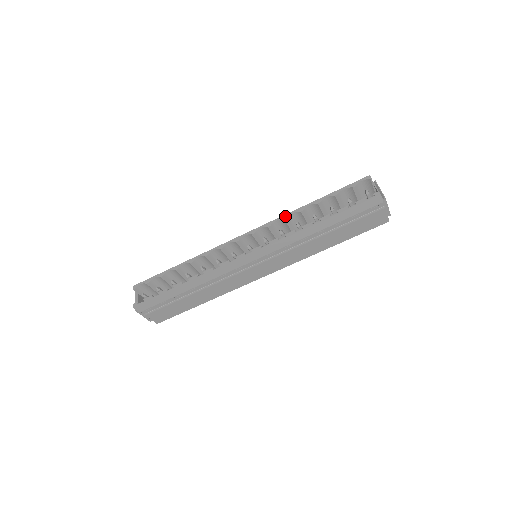
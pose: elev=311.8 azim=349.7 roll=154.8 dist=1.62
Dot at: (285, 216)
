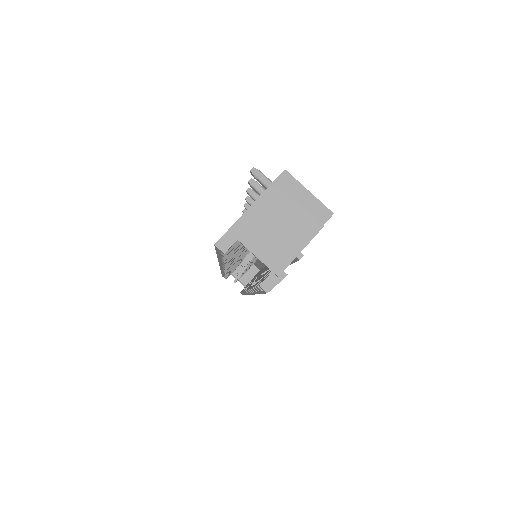
Dot at: occluded
